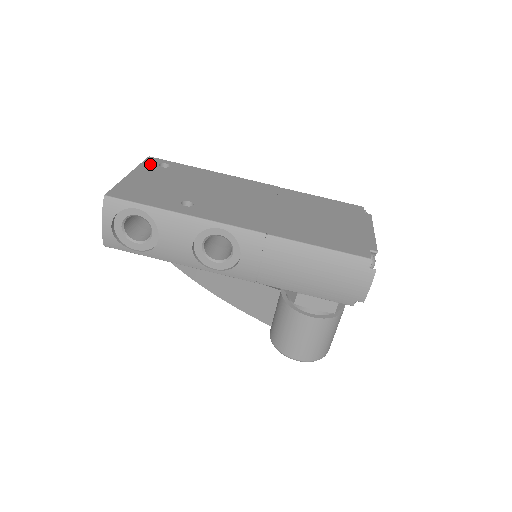
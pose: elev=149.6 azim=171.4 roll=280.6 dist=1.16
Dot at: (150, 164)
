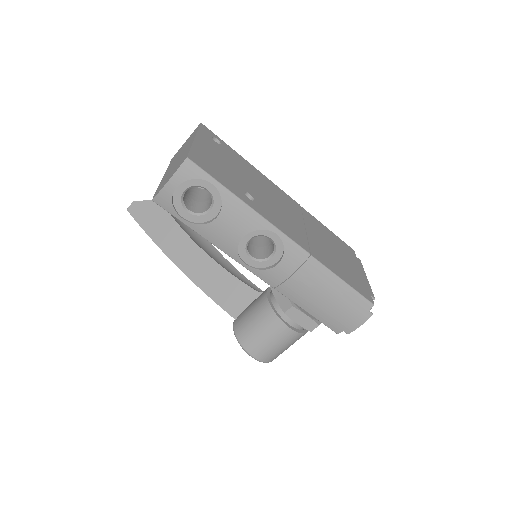
Dot at: (206, 133)
